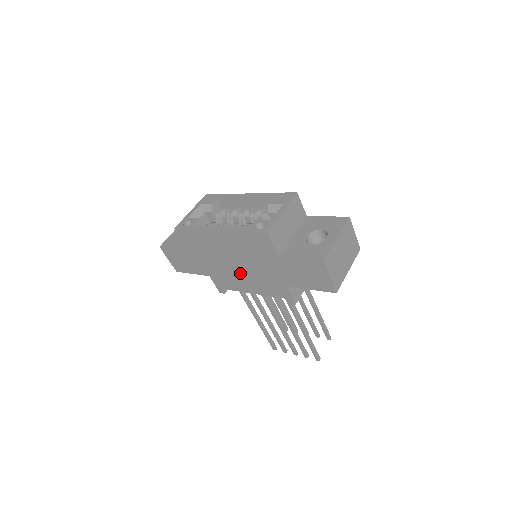
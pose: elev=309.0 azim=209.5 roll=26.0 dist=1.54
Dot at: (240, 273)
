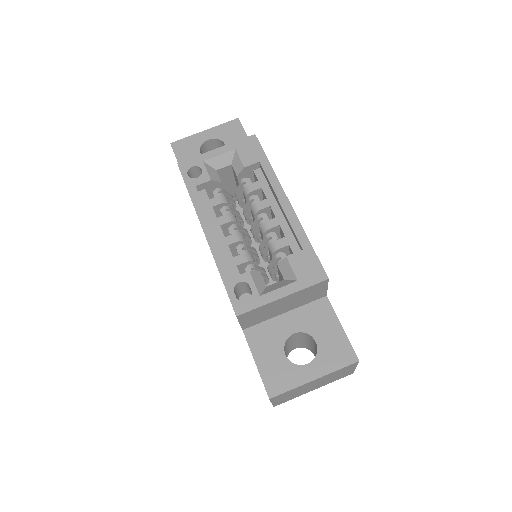
Dot at: occluded
